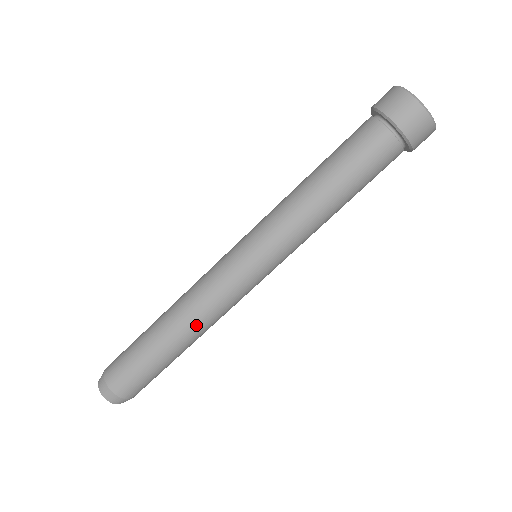
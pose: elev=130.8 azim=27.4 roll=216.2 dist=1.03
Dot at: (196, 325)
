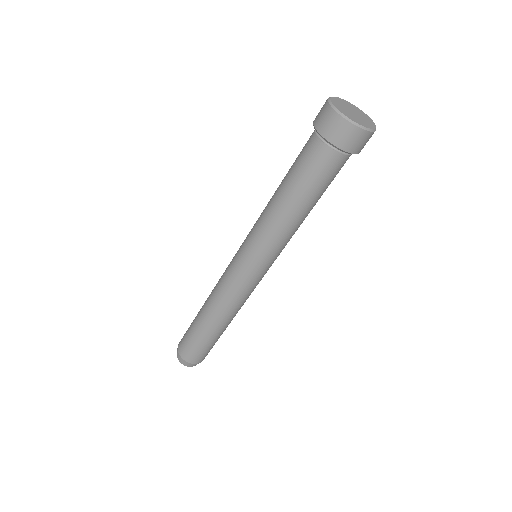
Dot at: (229, 314)
